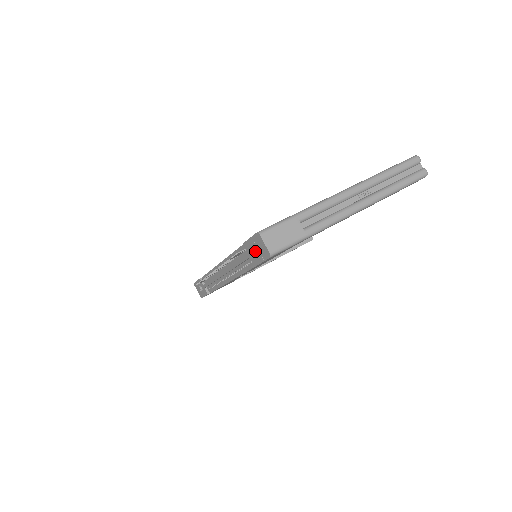
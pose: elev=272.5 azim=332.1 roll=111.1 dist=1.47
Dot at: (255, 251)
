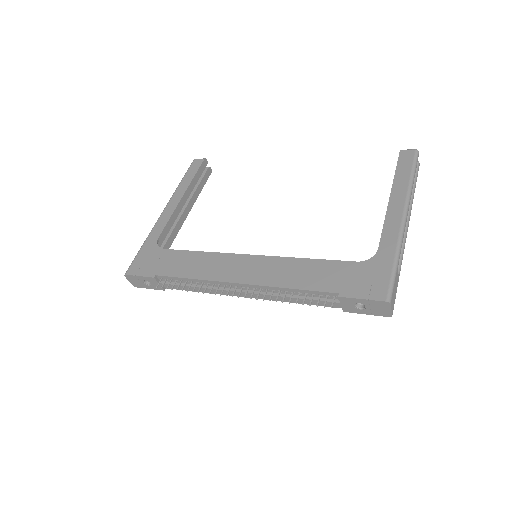
Dot at: (356, 304)
